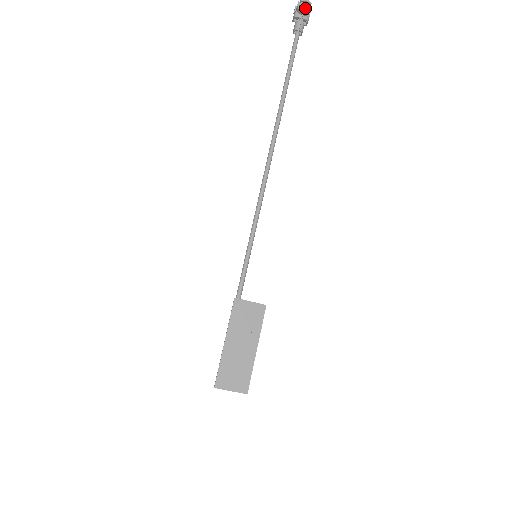
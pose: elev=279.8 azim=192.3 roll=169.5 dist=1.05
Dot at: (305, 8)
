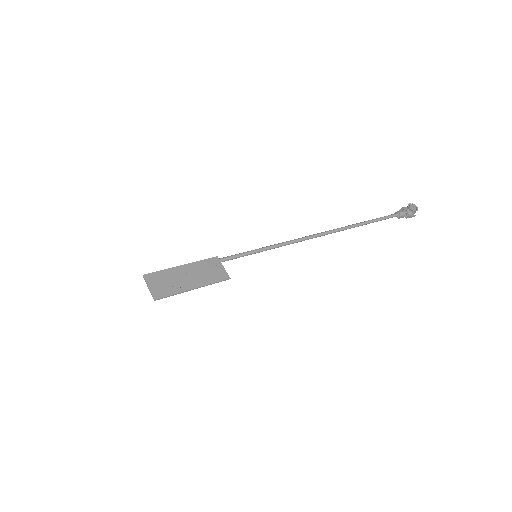
Dot at: (412, 208)
